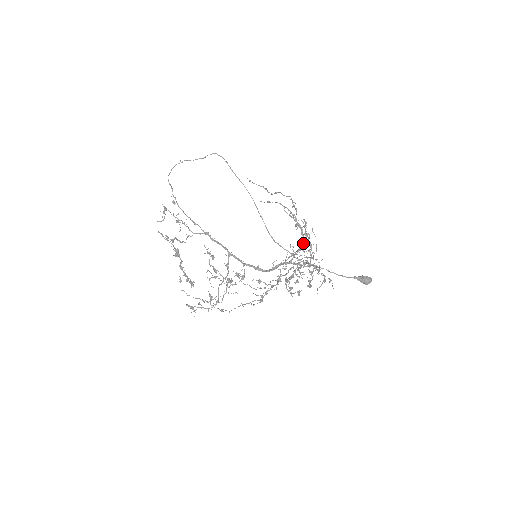
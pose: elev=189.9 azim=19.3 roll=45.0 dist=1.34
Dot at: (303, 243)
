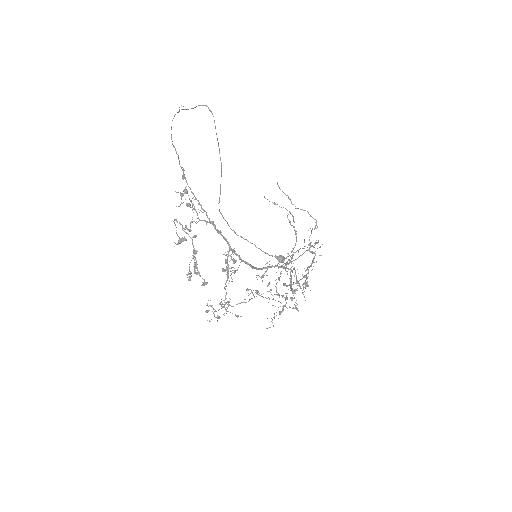
Dot at: occluded
